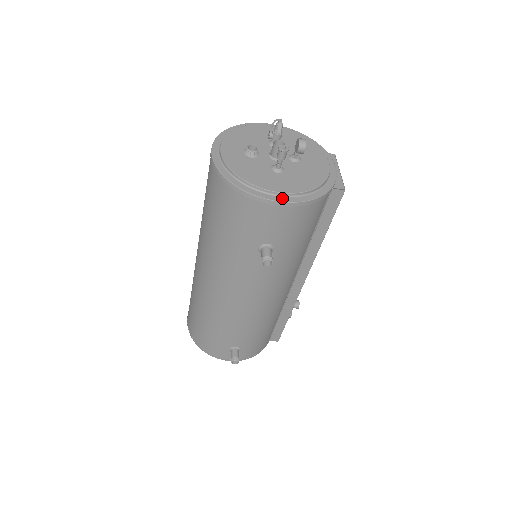
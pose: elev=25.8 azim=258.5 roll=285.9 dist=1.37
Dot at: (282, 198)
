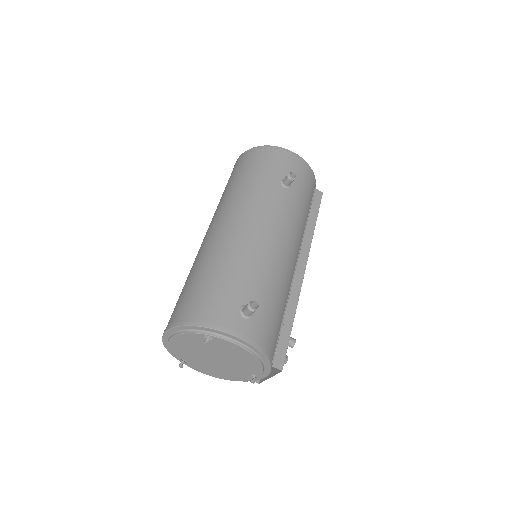
Dot at: occluded
